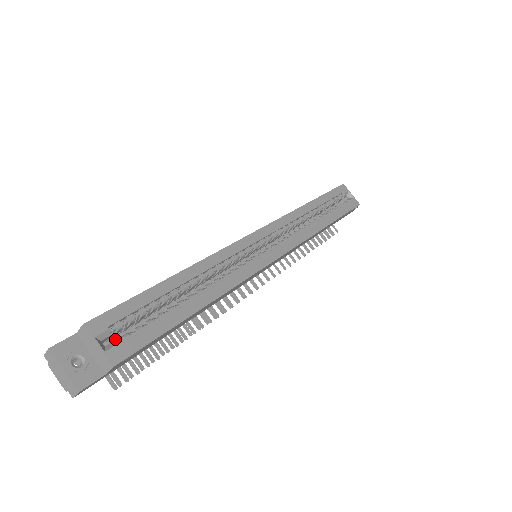
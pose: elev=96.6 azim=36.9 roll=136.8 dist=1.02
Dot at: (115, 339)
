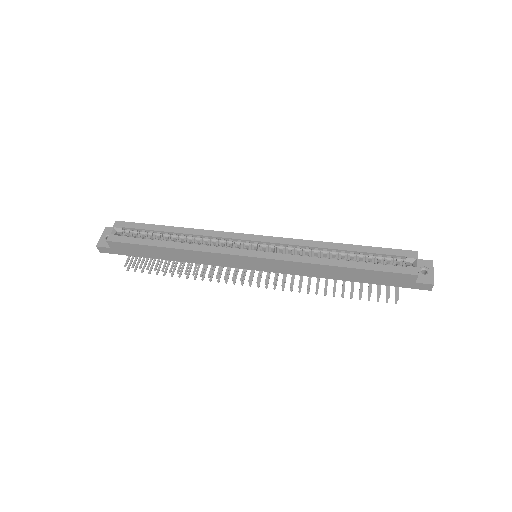
Dot at: occluded
